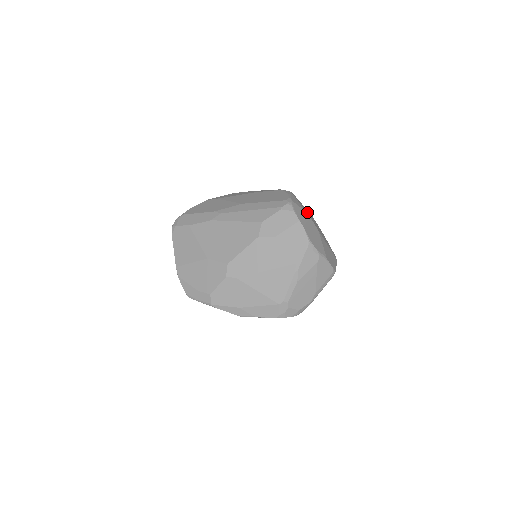
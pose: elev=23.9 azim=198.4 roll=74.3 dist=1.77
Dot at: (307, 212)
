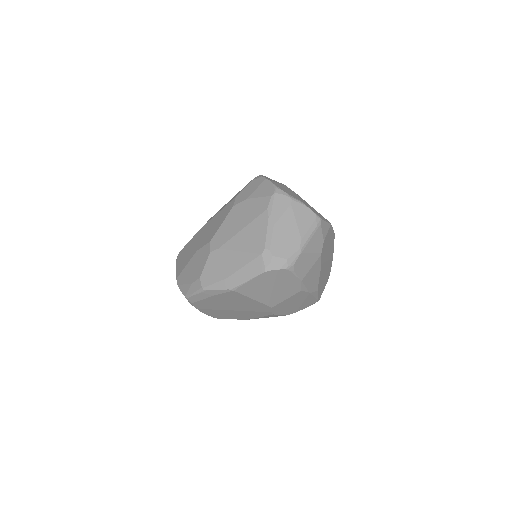
Dot at: occluded
